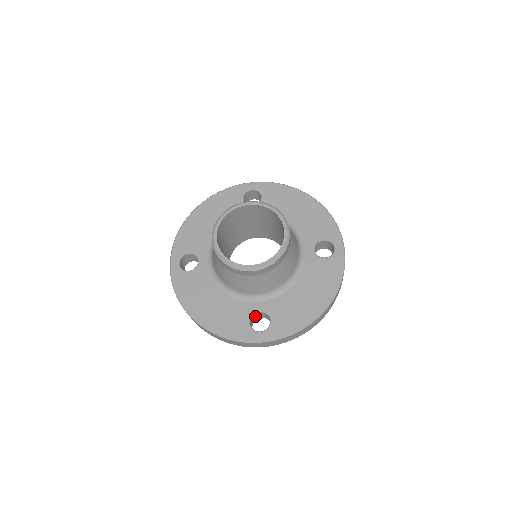
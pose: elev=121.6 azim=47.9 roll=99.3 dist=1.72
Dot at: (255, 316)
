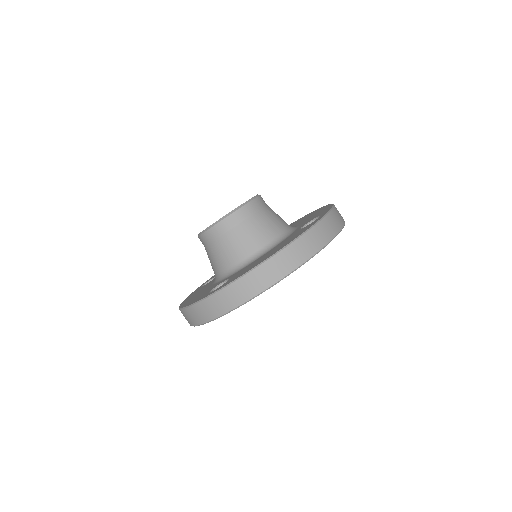
Dot at: occluded
